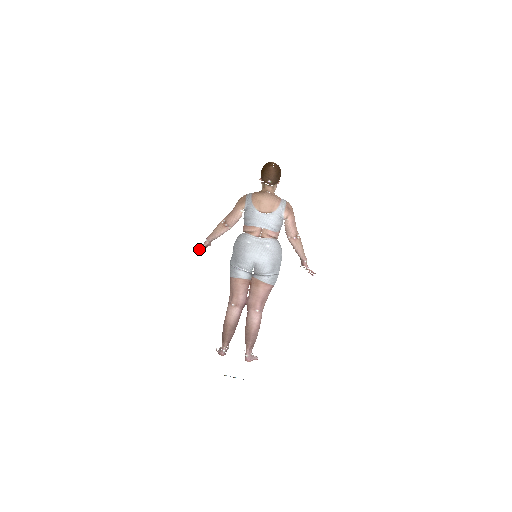
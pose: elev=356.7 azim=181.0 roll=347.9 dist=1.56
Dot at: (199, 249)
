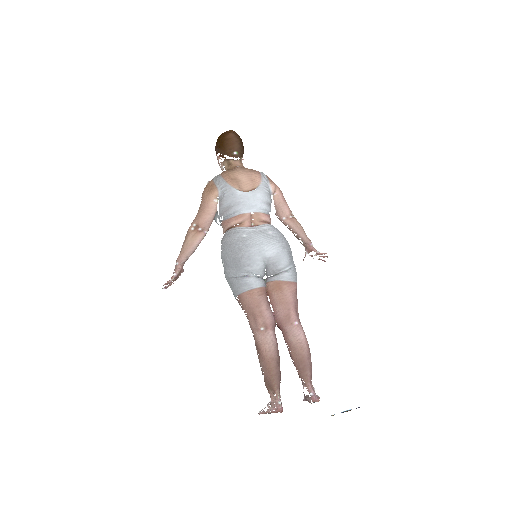
Dot at: (170, 282)
